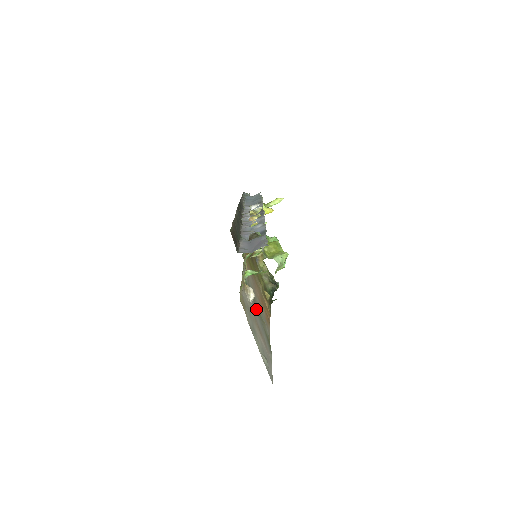
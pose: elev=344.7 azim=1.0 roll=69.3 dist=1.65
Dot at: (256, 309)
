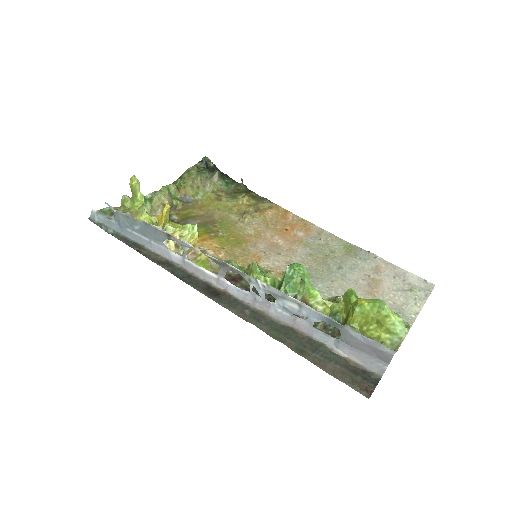
Dot at: (332, 272)
